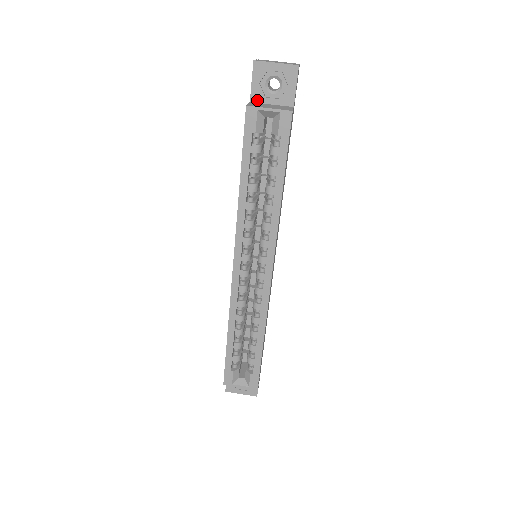
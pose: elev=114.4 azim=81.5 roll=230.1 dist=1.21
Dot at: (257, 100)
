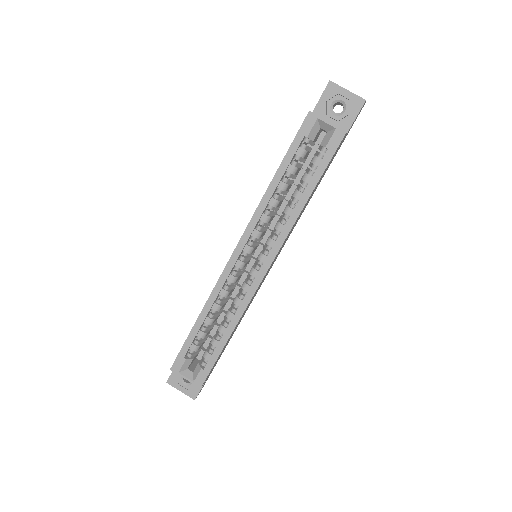
Dot at: (318, 115)
